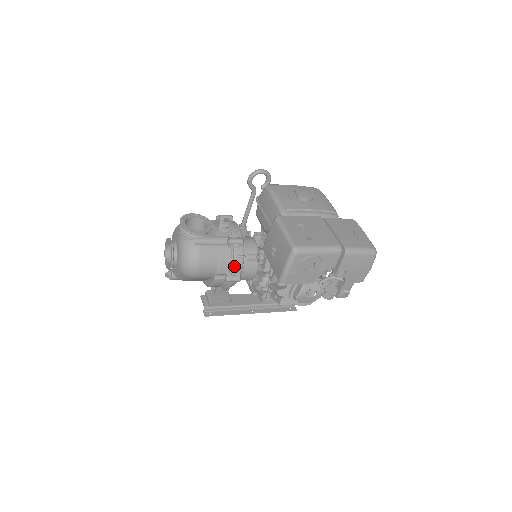
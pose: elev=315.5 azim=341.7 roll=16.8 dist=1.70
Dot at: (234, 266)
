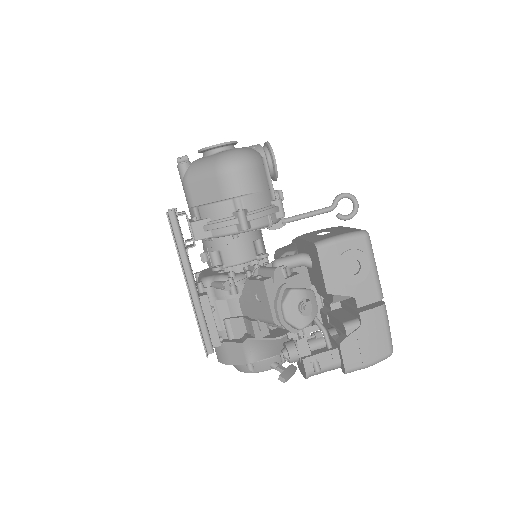
Dot at: (261, 213)
